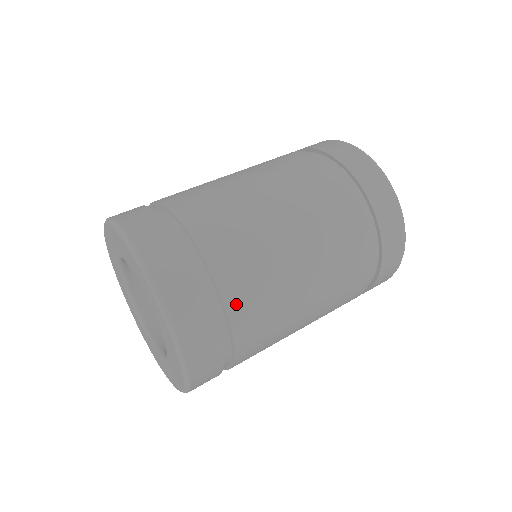
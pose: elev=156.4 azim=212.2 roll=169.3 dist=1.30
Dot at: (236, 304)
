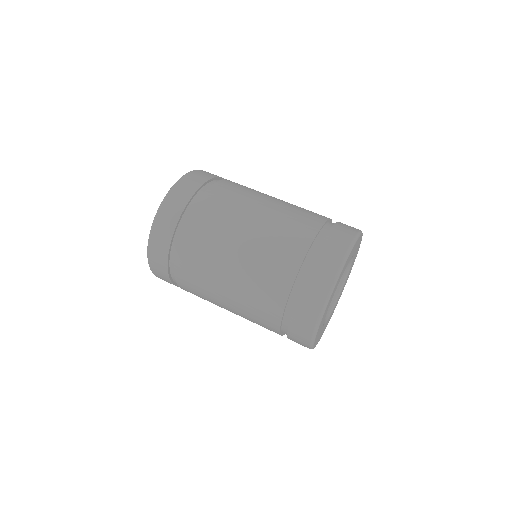
Dot at: (181, 280)
